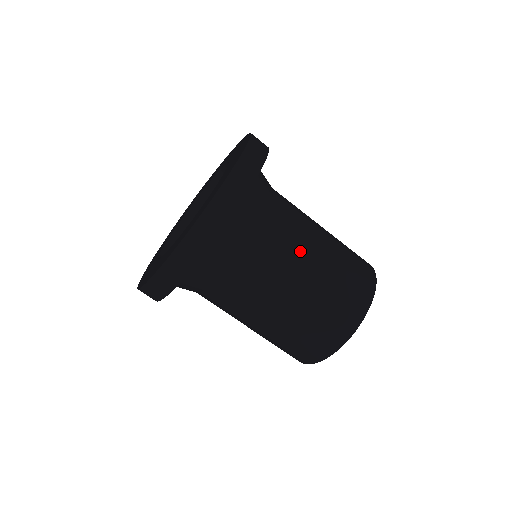
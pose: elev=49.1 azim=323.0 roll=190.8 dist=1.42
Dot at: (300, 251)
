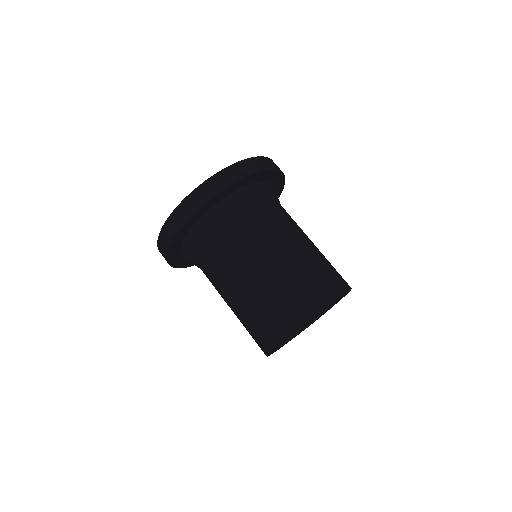
Dot at: (269, 246)
